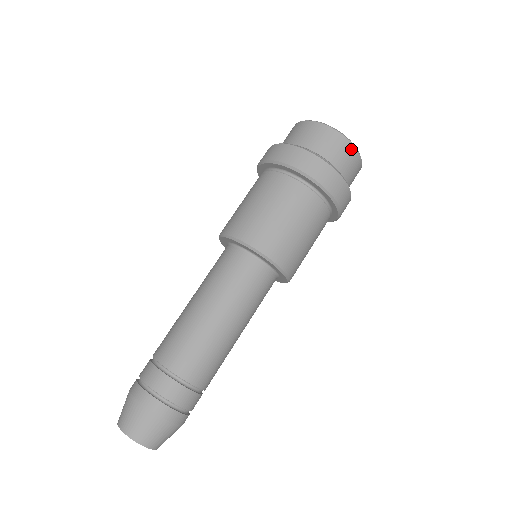
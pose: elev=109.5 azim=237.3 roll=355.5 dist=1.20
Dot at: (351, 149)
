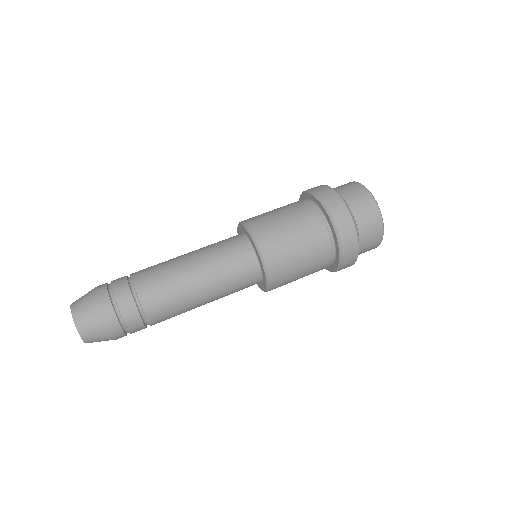
Dot at: (374, 208)
